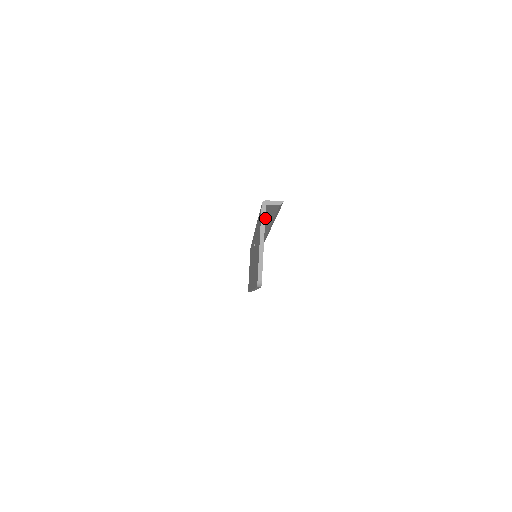
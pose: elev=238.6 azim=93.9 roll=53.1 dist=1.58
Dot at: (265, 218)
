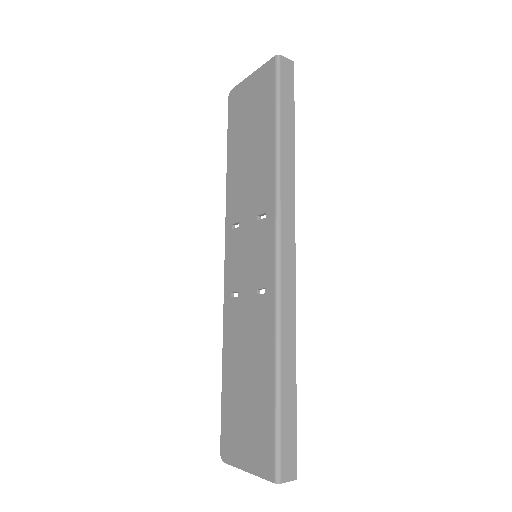
Dot at: (282, 386)
